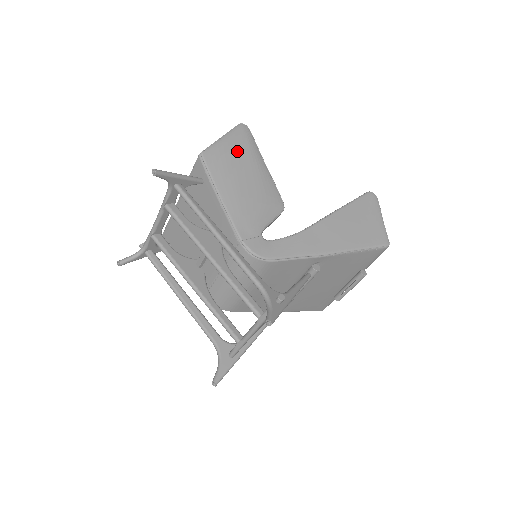
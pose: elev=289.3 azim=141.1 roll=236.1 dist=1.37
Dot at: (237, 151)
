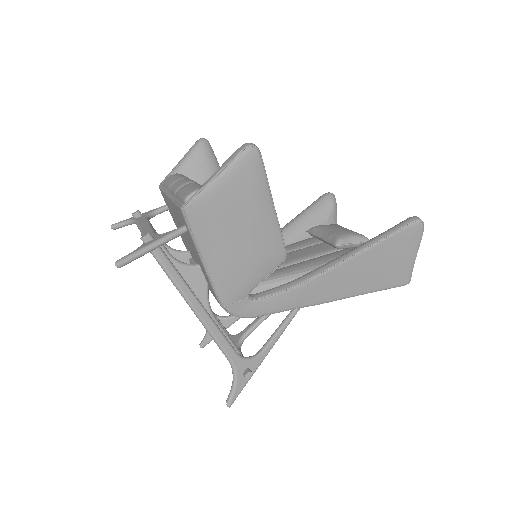
Dot at: (234, 199)
